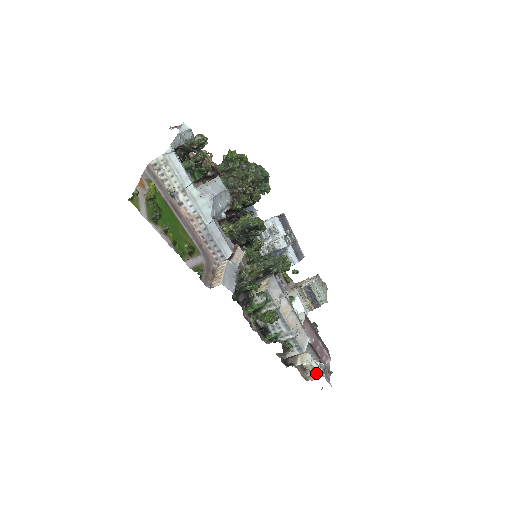
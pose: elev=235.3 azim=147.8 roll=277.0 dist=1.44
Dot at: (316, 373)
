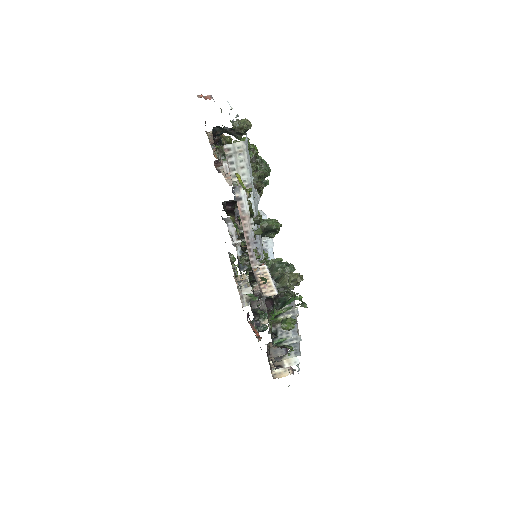
Dot at: (282, 371)
